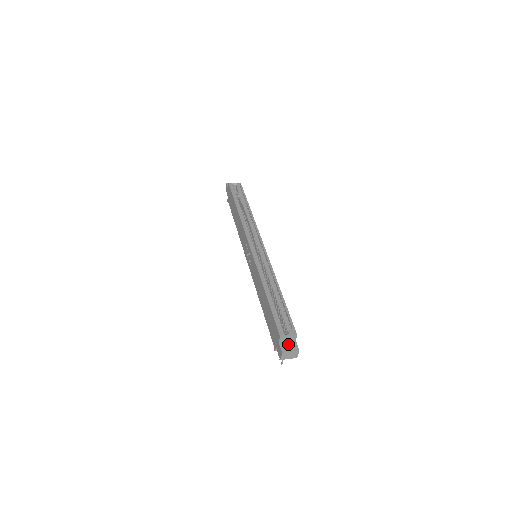
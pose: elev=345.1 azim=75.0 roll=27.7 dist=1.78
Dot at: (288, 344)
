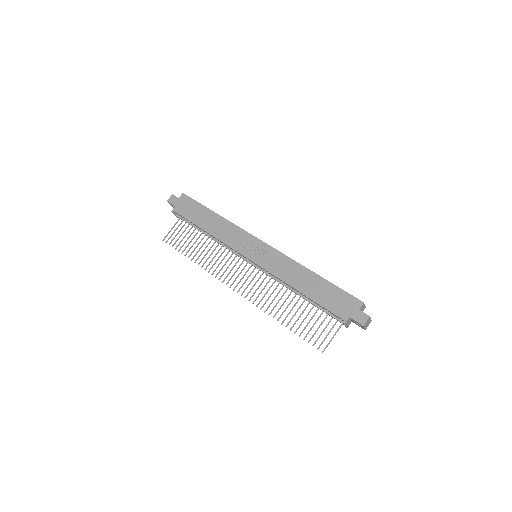
Dot at: occluded
